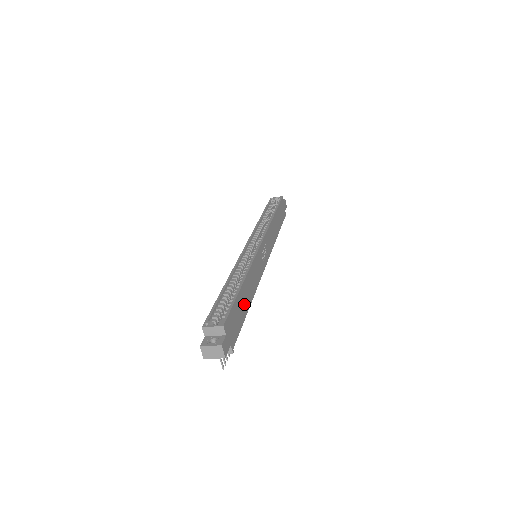
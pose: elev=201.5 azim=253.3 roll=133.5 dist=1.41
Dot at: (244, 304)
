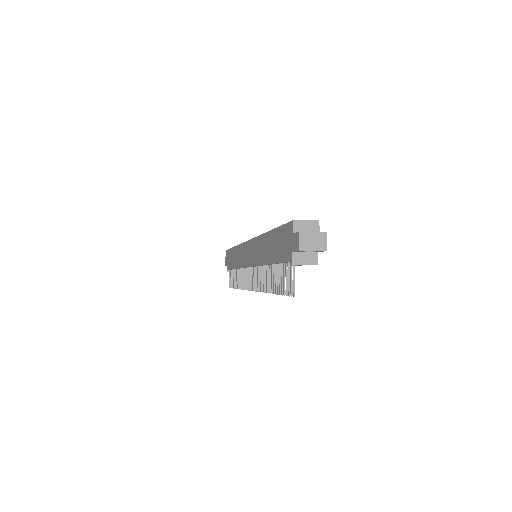
Dot at: occluded
